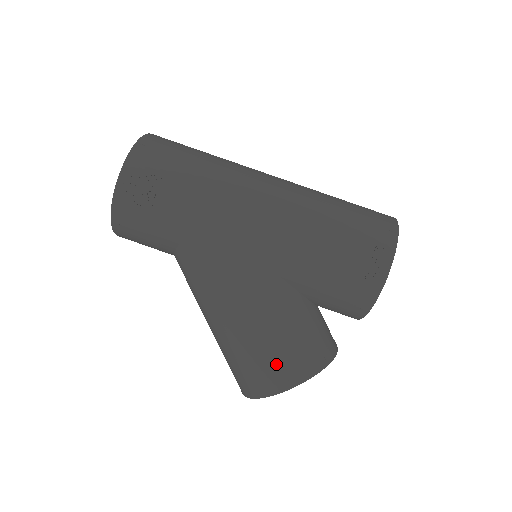
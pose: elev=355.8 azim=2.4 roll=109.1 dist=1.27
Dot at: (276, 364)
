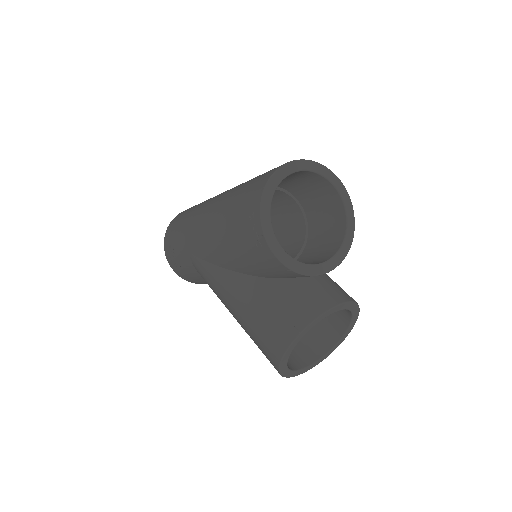
Dot at: (263, 346)
